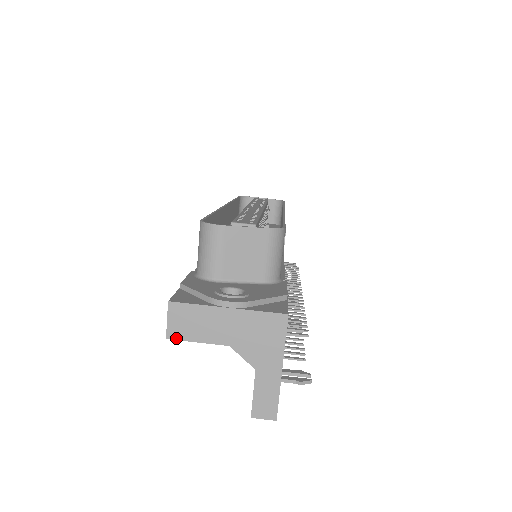
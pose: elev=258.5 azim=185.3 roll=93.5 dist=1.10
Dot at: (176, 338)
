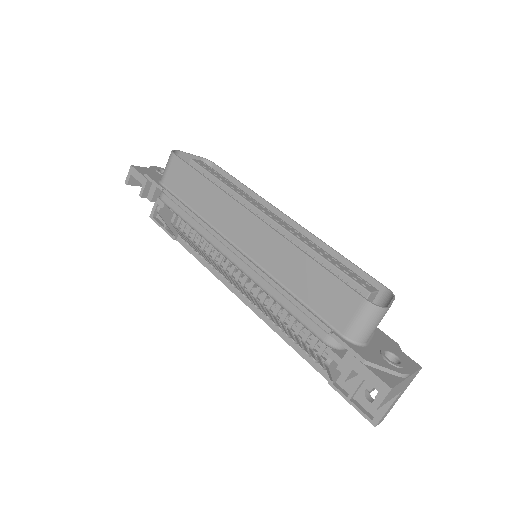
Dot at: occluded
